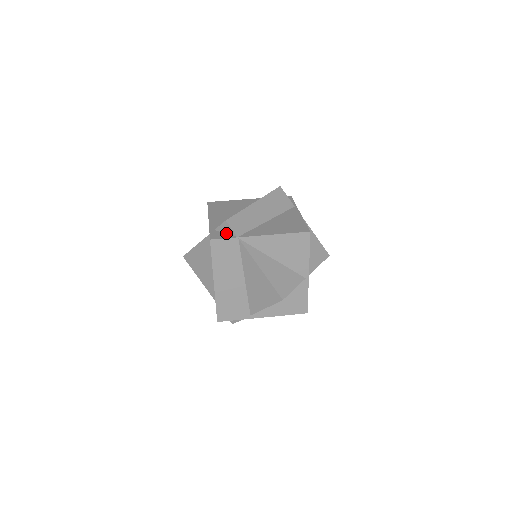
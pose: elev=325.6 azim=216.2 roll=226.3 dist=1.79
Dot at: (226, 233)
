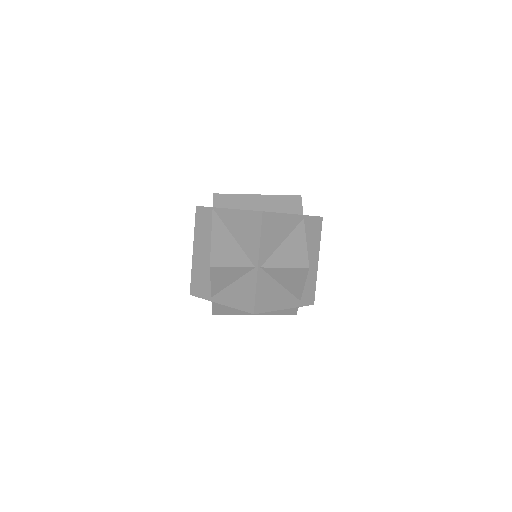
Dot at: occluded
